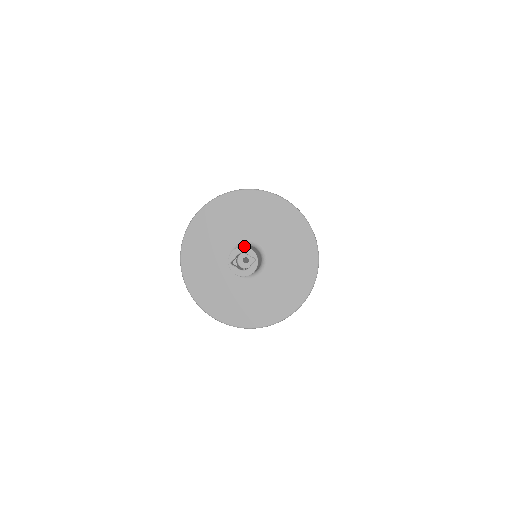
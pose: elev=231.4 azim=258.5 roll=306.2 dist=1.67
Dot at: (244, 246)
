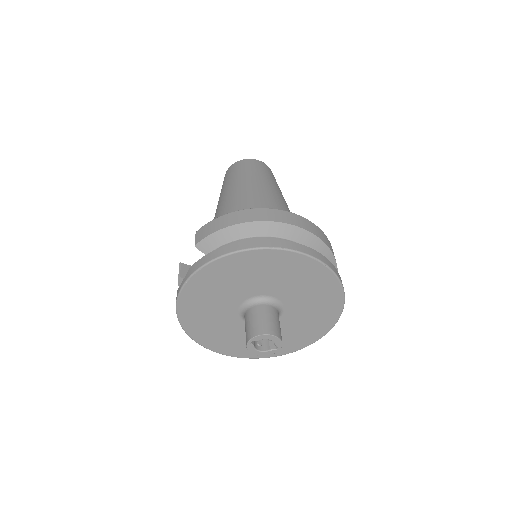
Dot at: (277, 336)
